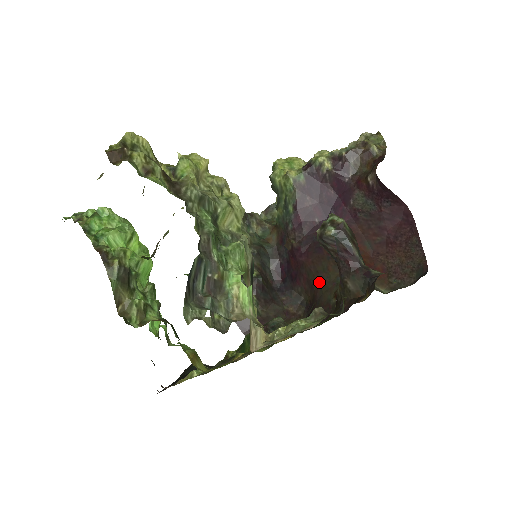
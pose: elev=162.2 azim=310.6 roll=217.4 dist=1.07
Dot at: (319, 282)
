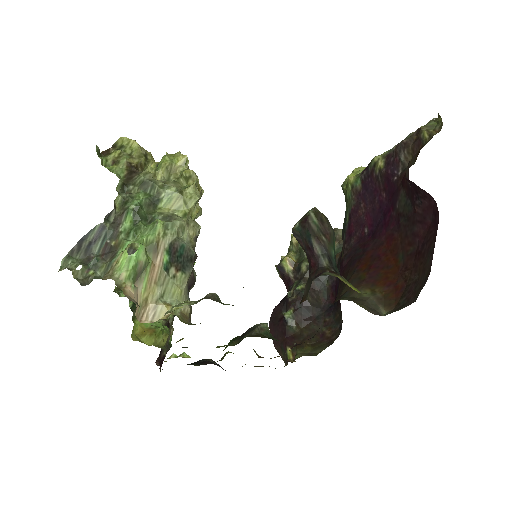
Dot at: occluded
